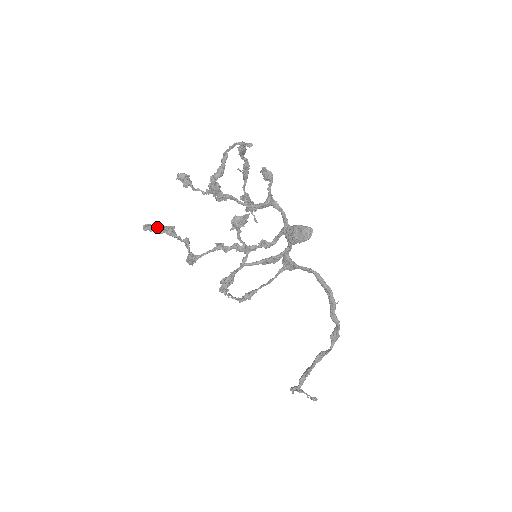
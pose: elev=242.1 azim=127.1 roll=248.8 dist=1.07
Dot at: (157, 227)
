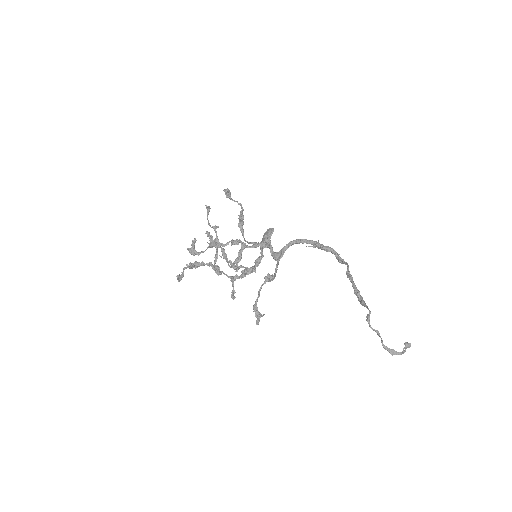
Dot at: (186, 267)
